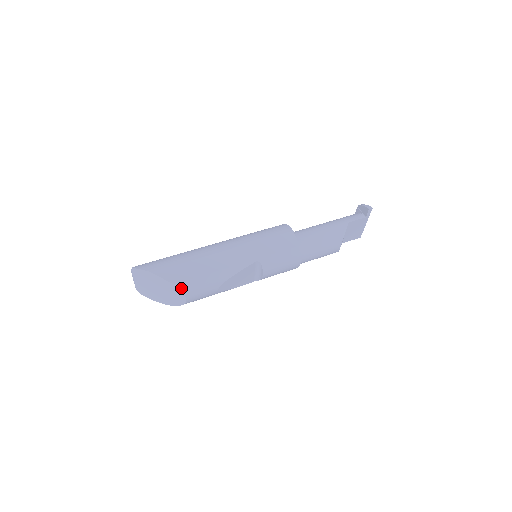
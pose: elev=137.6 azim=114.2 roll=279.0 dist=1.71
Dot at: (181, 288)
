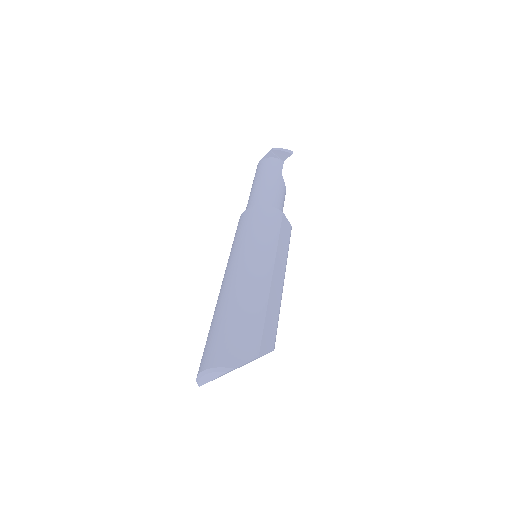
Dot at: (274, 348)
